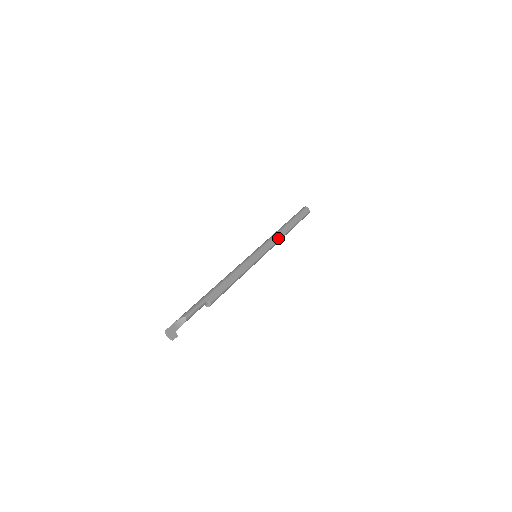
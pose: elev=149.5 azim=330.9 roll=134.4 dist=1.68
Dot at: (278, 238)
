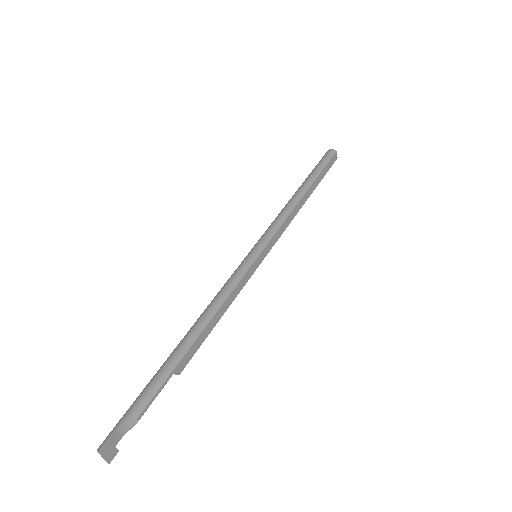
Dot at: (291, 219)
